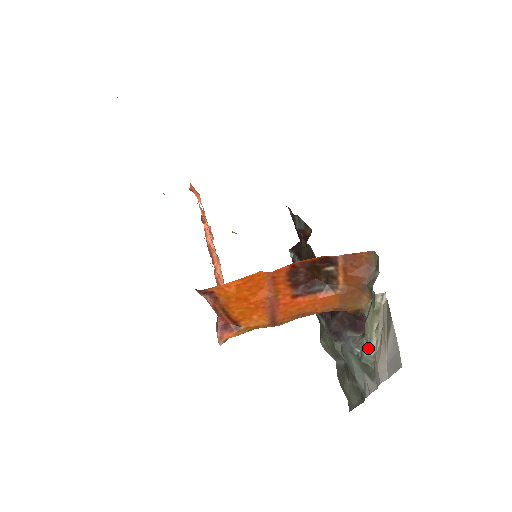
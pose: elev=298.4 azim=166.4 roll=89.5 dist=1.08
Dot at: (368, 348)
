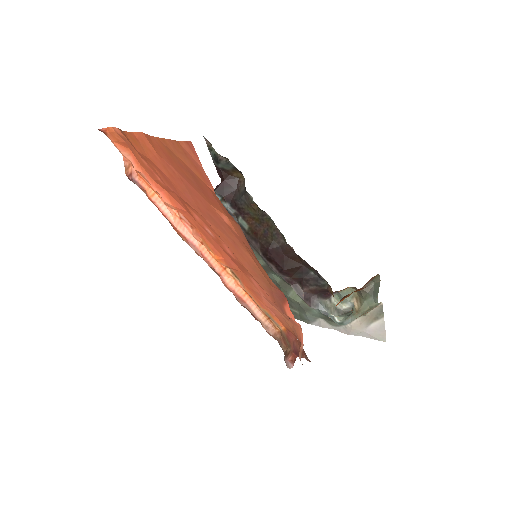
Dot at: (351, 322)
